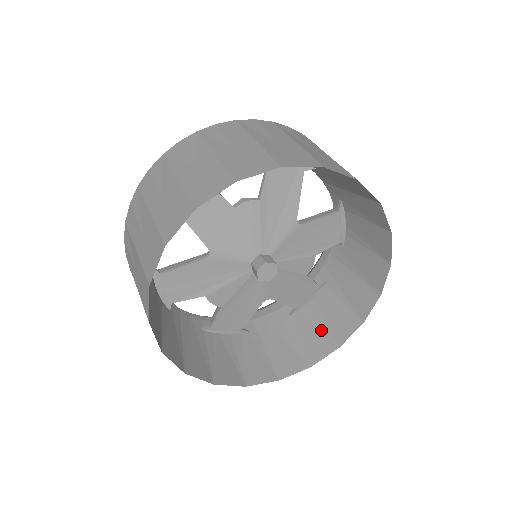
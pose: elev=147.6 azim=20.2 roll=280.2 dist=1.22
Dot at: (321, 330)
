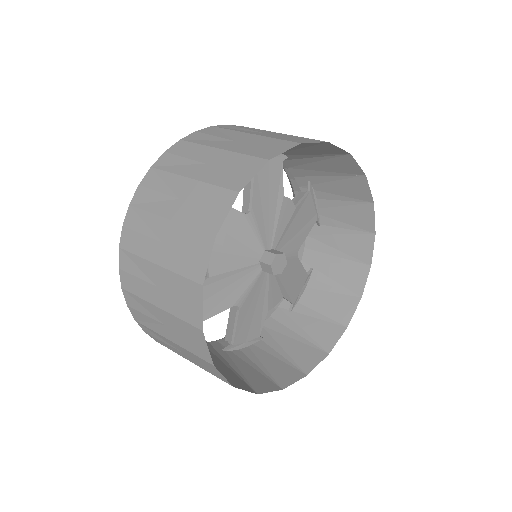
Dot at: (260, 371)
